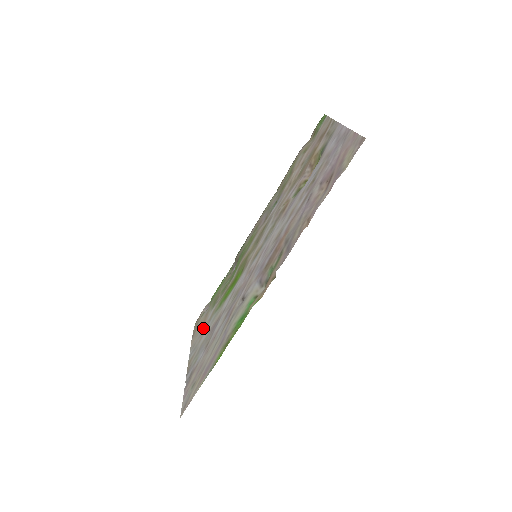
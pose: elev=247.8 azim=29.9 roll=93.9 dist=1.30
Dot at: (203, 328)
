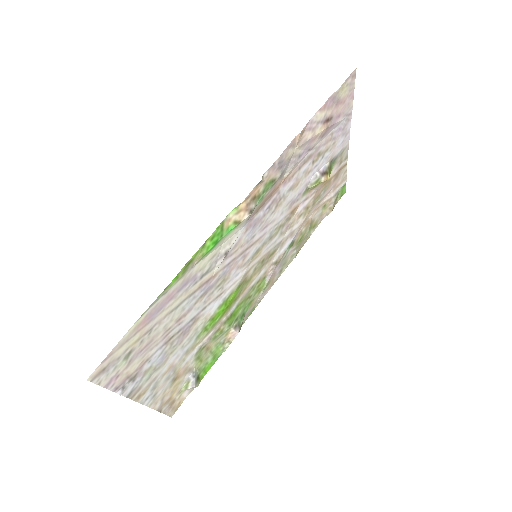
Dot at: (175, 371)
